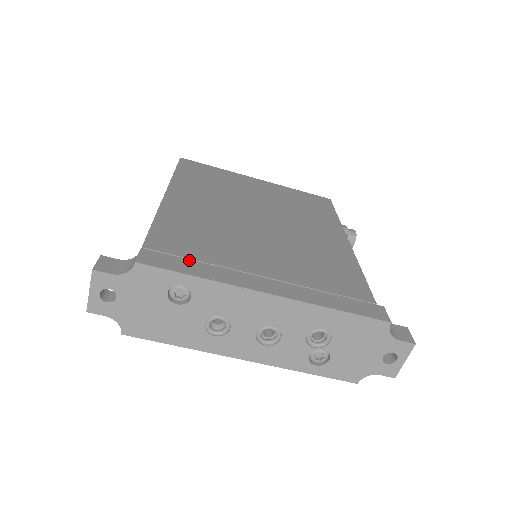
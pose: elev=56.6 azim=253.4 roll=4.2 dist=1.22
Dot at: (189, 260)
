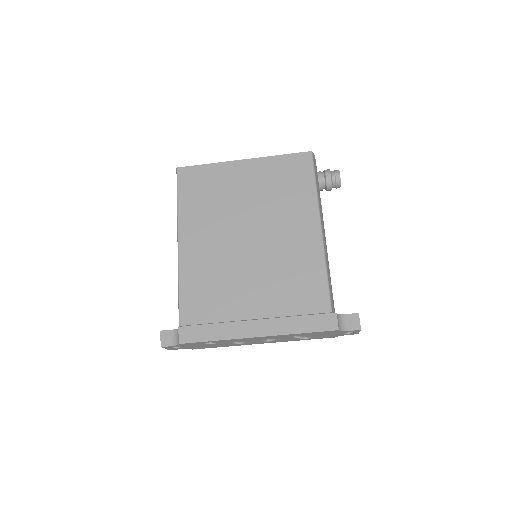
Dot at: (207, 326)
